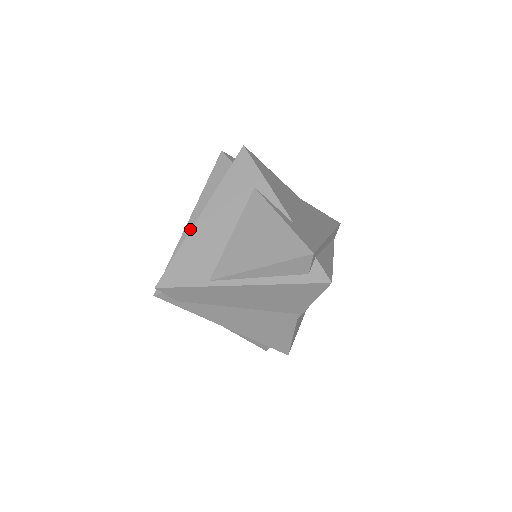
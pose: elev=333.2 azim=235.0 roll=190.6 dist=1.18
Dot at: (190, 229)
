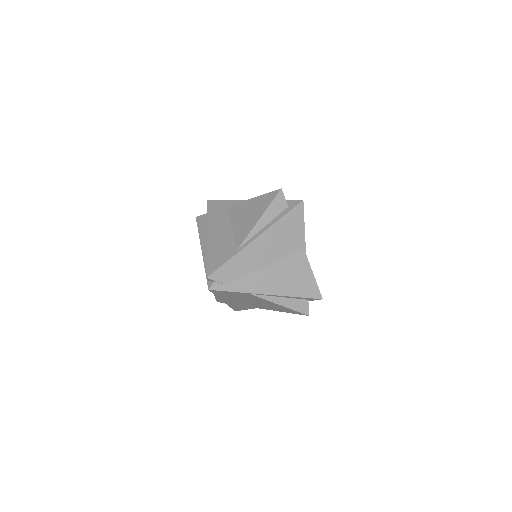
Dot at: (206, 251)
